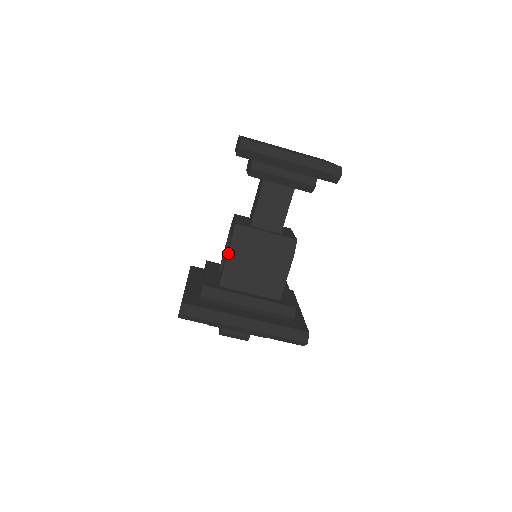
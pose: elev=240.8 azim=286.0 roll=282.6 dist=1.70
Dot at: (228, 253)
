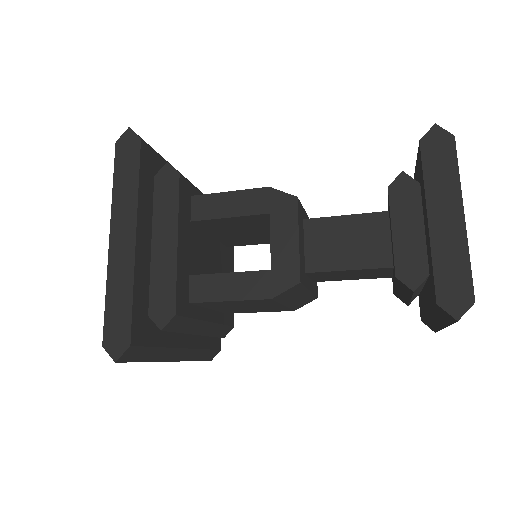
Dot at: (249, 300)
